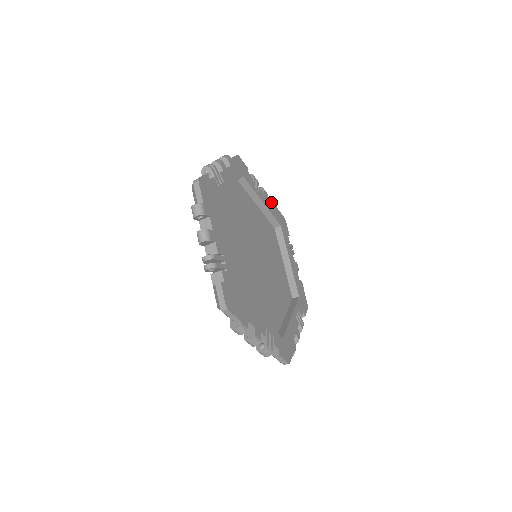
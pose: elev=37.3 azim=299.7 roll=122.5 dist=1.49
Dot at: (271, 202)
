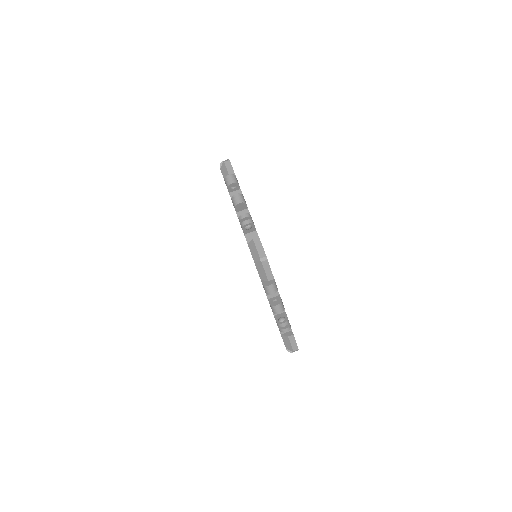
Dot at: occluded
